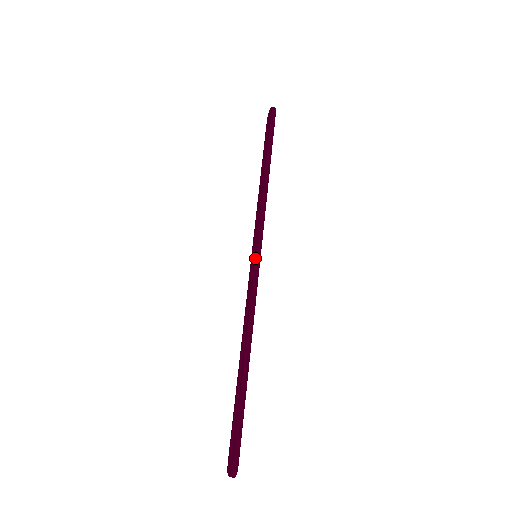
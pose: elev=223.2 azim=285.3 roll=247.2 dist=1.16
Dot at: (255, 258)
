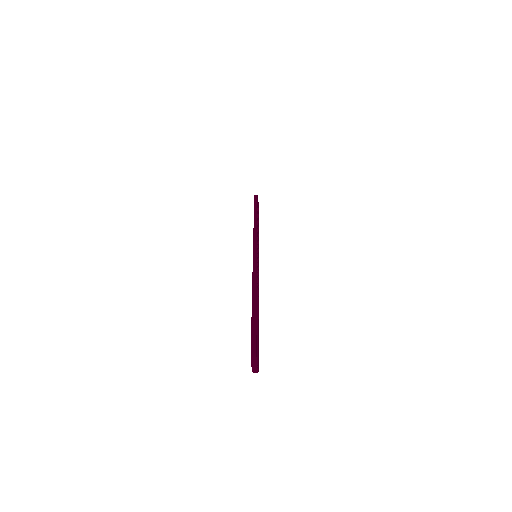
Dot at: (253, 252)
